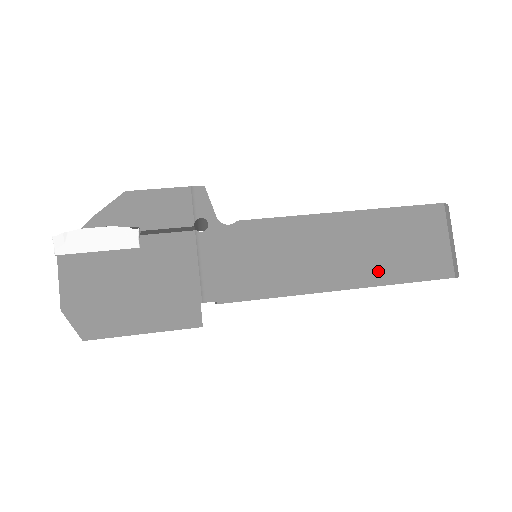
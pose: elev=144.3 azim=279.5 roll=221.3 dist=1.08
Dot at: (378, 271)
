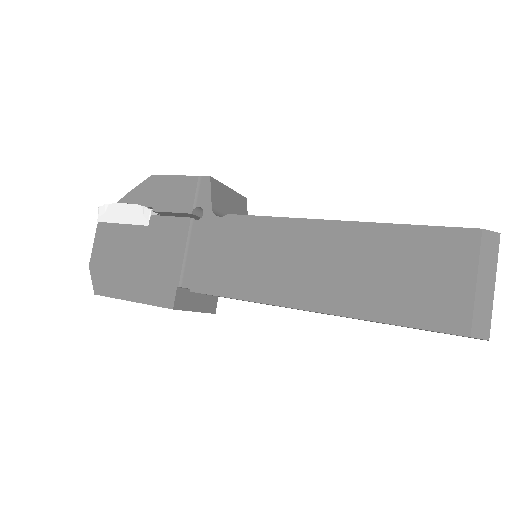
Dot at: (359, 300)
